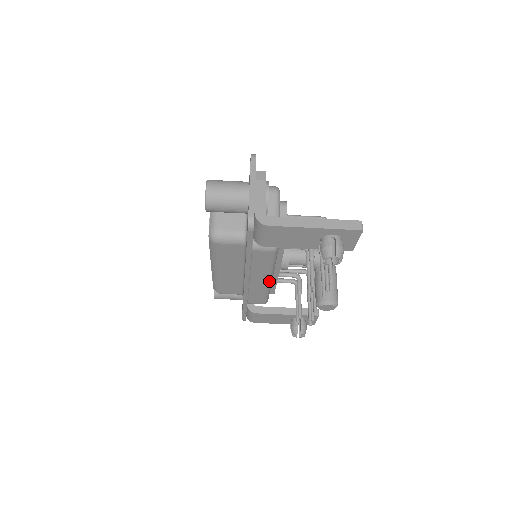
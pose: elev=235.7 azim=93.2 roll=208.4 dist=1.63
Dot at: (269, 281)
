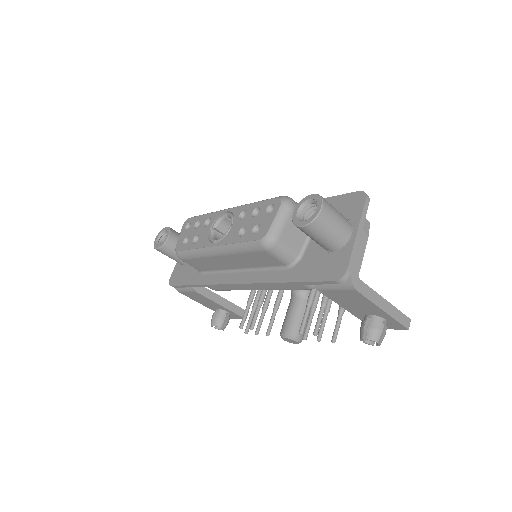
Dot at: occluded
